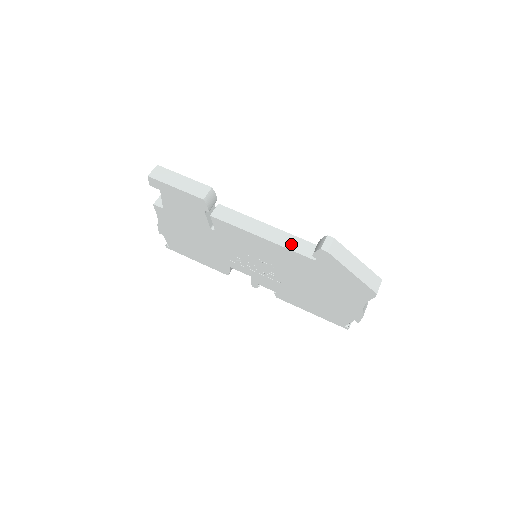
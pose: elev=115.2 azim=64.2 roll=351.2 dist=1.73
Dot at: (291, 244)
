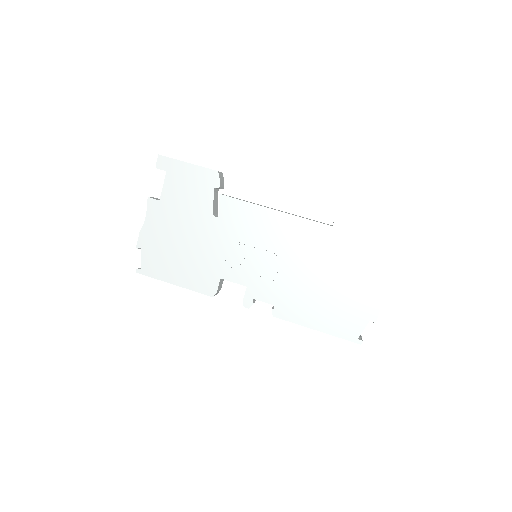
Dot at: occluded
